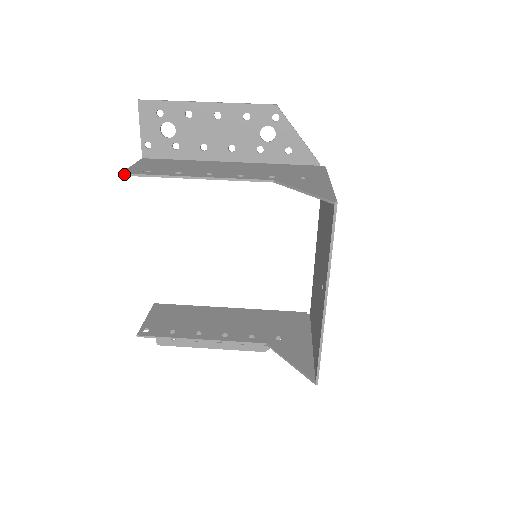
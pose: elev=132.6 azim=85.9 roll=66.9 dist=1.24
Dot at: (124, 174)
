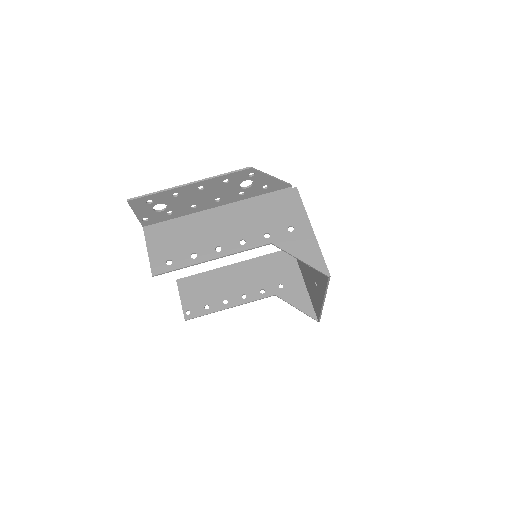
Dot at: occluded
